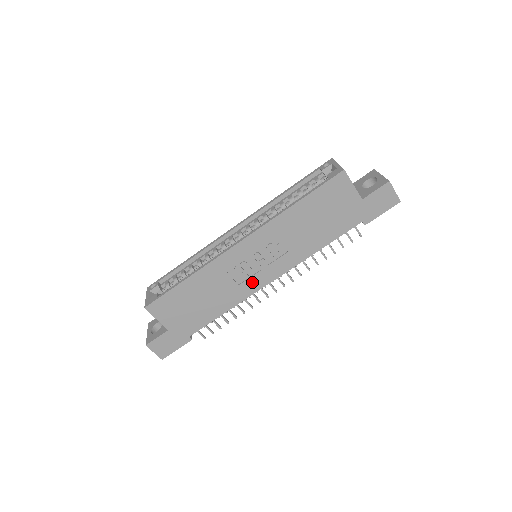
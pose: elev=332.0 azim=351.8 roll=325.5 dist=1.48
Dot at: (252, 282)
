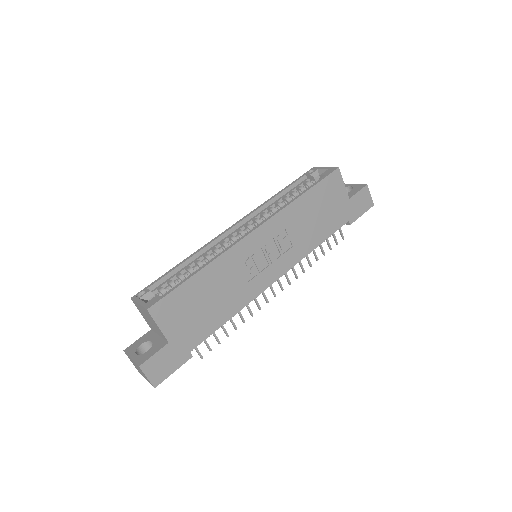
Dot at: (260, 280)
